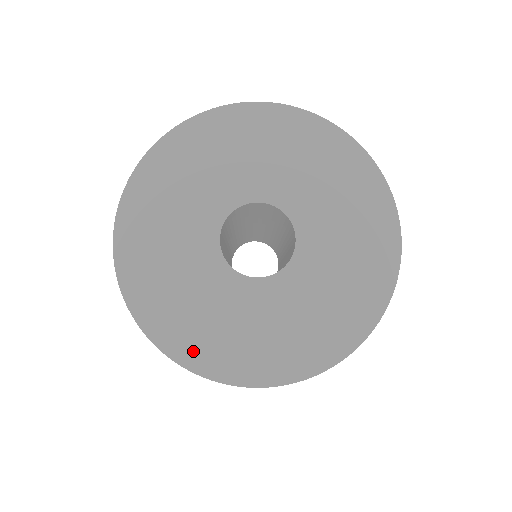
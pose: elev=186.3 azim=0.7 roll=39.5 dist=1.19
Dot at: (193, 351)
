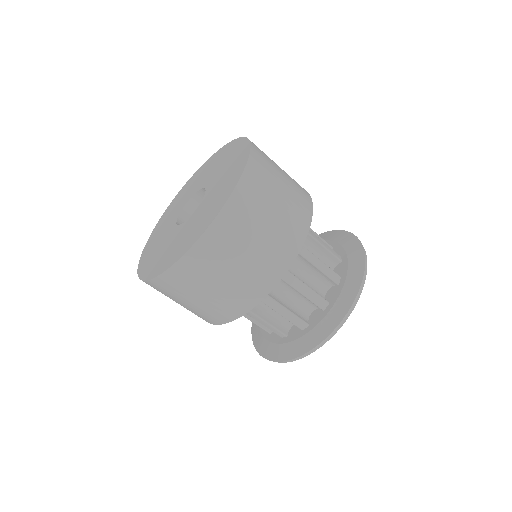
Dot at: (145, 255)
